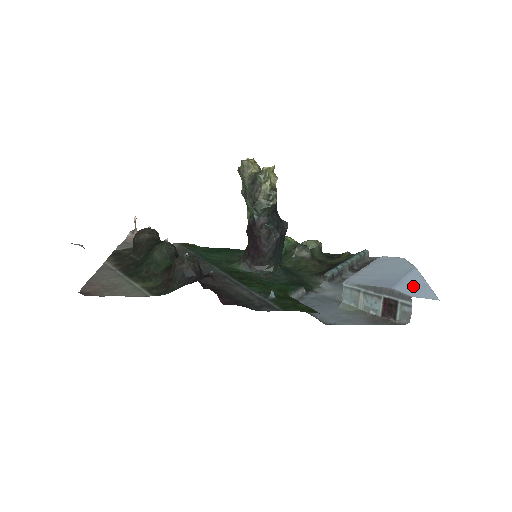
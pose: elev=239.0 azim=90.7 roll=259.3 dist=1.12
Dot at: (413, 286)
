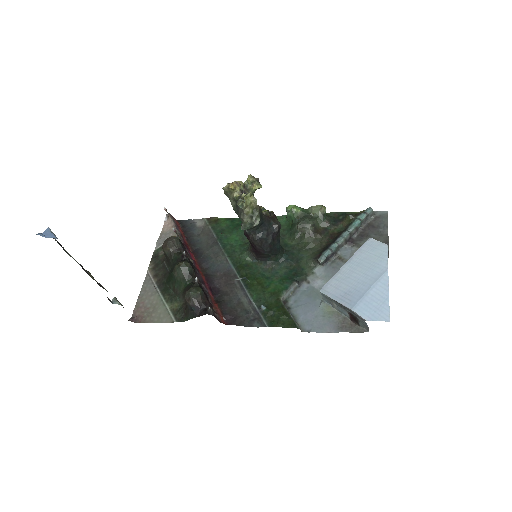
Dot at: (372, 303)
